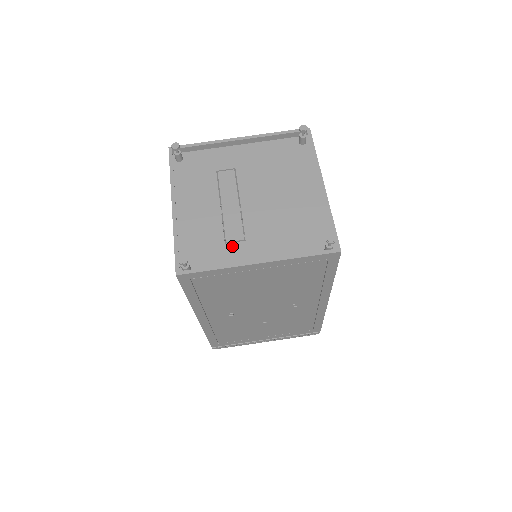
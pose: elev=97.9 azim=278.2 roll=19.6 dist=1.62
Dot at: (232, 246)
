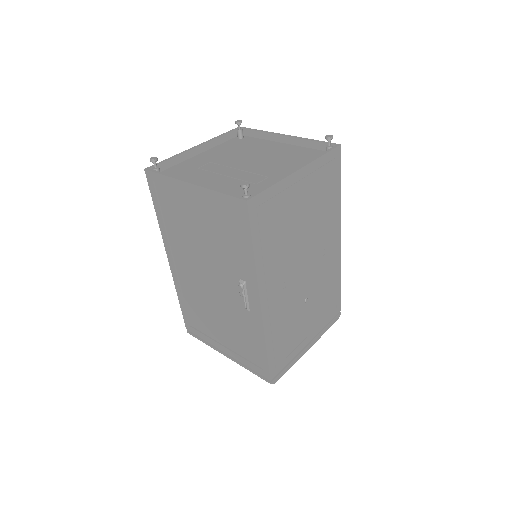
Dot at: (263, 183)
